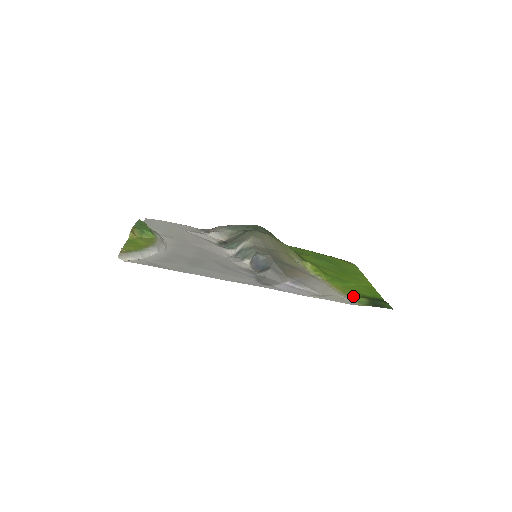
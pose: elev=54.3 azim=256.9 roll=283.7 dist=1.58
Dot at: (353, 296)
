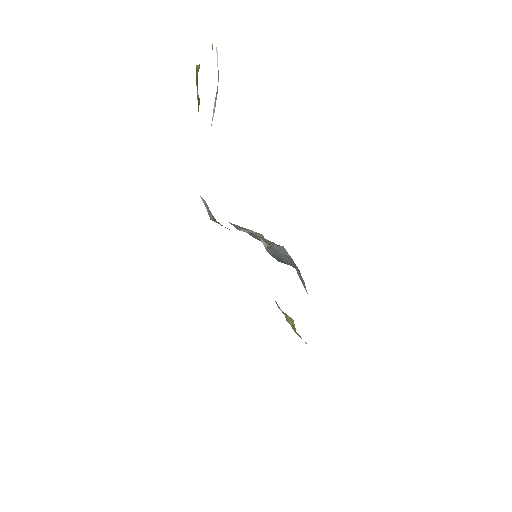
Dot at: occluded
